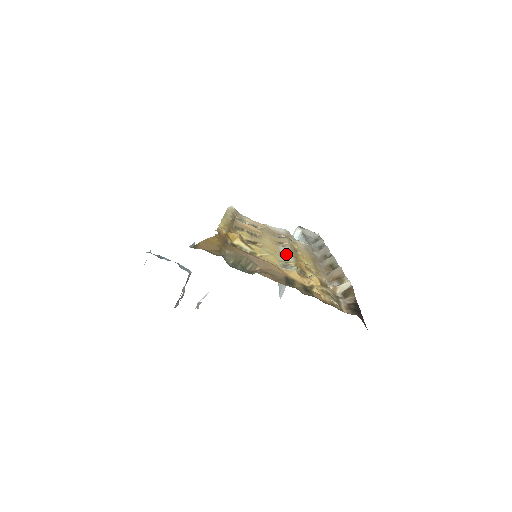
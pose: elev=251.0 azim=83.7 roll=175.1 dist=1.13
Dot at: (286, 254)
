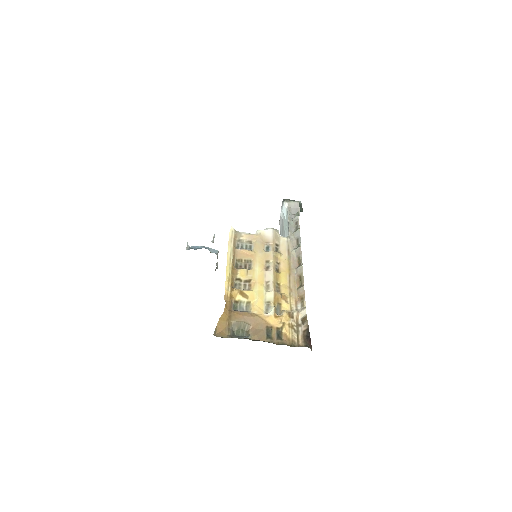
Dot at: (270, 284)
